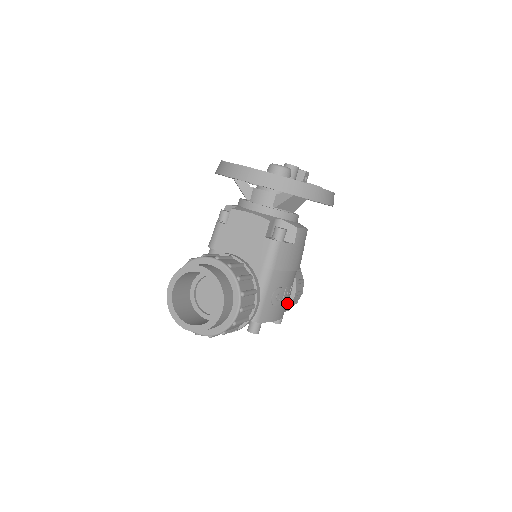
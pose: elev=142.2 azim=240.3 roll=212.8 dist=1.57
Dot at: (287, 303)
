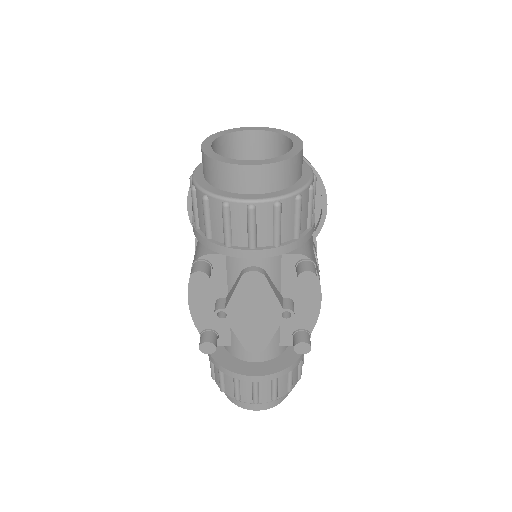
Dot at: occluded
